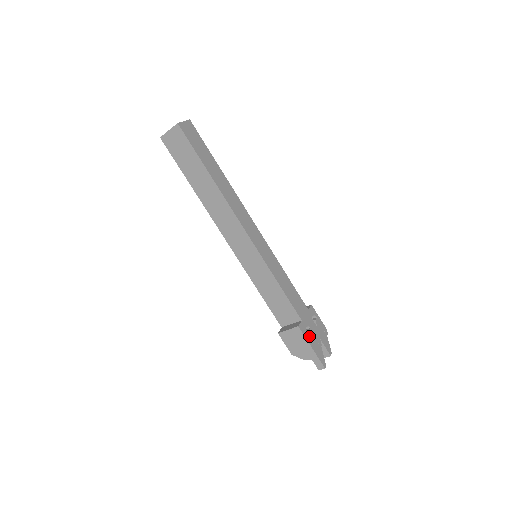
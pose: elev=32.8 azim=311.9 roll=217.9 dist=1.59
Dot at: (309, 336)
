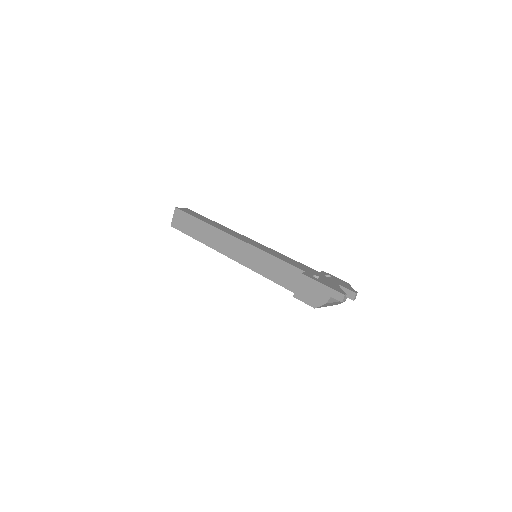
Dot at: (318, 279)
